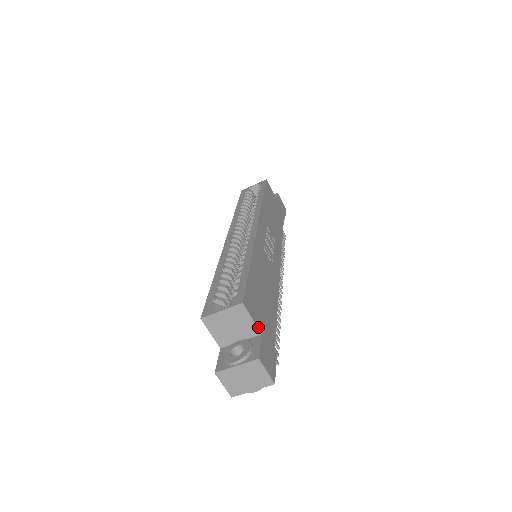
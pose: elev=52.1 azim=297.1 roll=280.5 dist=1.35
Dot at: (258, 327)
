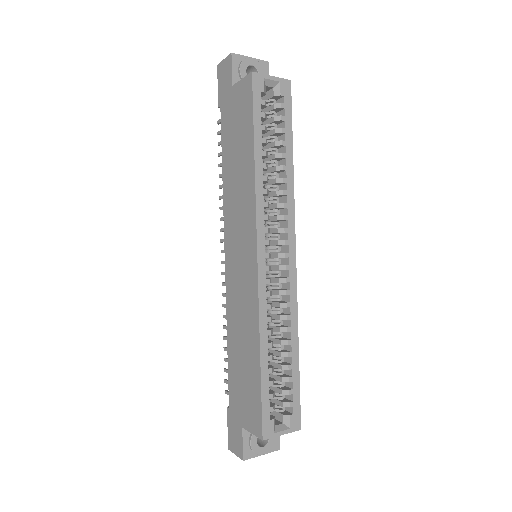
Dot at: occluded
